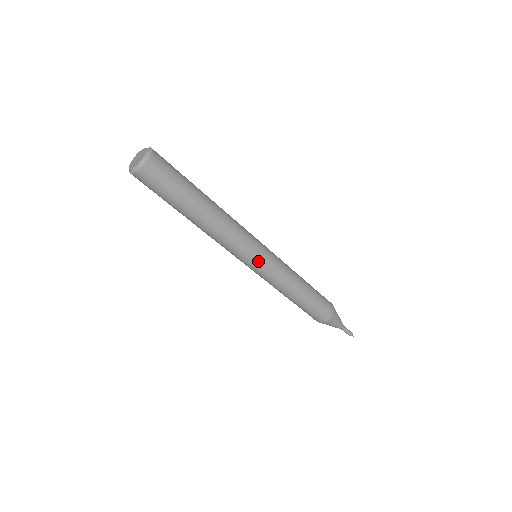
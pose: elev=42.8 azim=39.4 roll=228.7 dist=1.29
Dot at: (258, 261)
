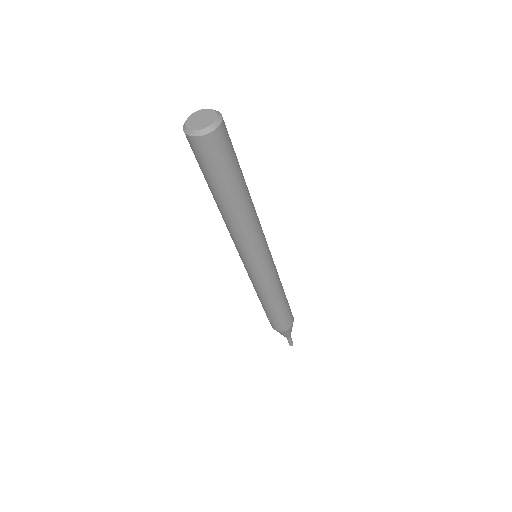
Dot at: (260, 264)
